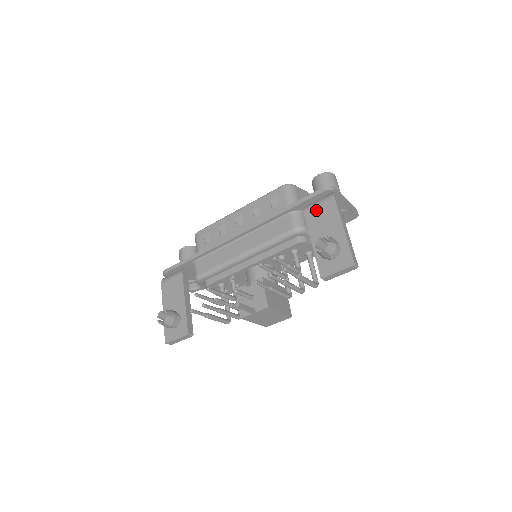
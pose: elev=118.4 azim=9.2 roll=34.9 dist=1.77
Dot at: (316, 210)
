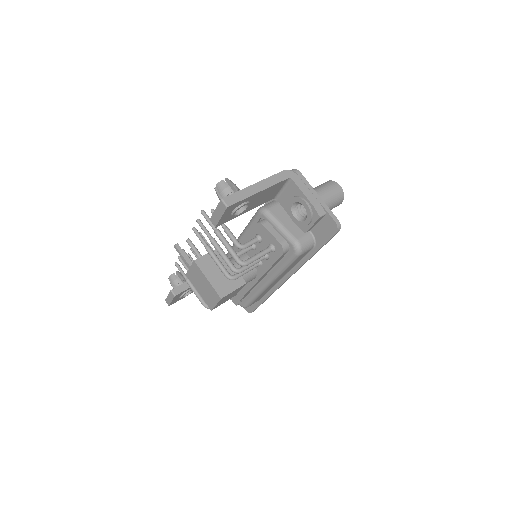
Dot at: occluded
